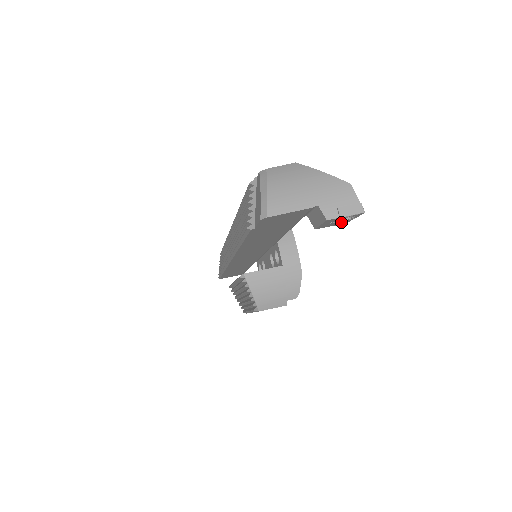
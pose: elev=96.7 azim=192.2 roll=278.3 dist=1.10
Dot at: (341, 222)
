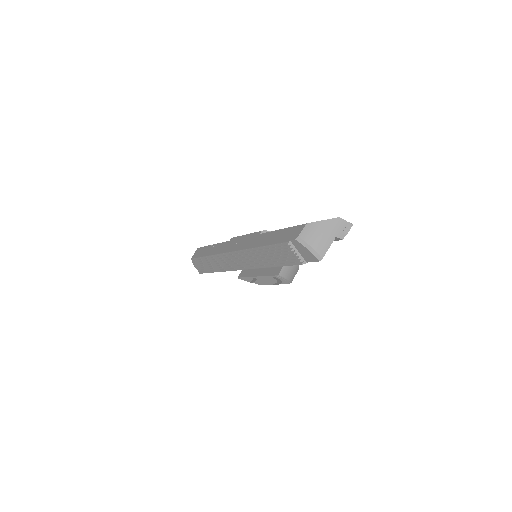
Dot at: occluded
